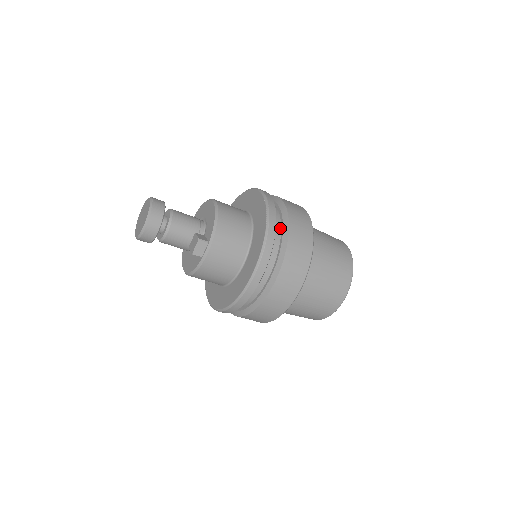
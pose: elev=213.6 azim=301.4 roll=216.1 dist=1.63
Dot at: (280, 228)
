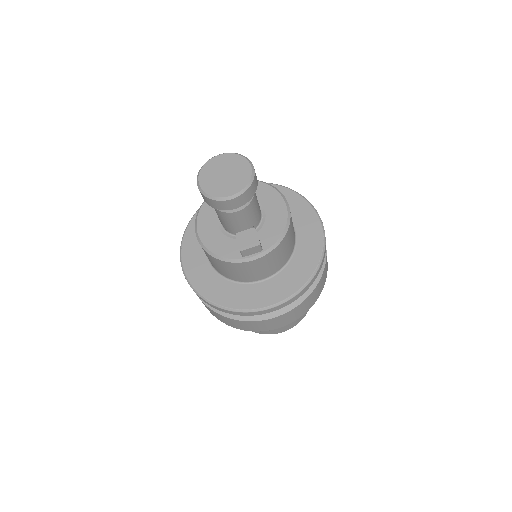
Dot at: occluded
